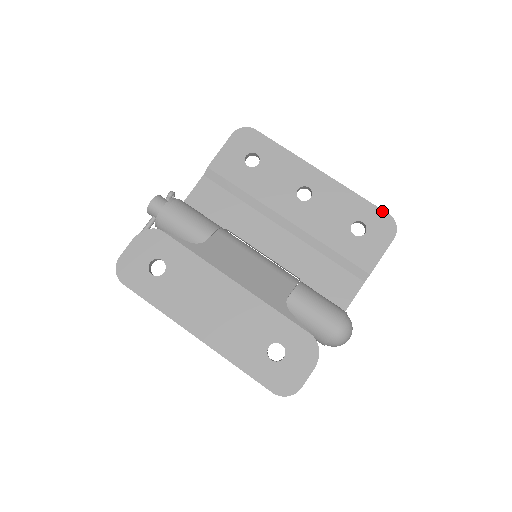
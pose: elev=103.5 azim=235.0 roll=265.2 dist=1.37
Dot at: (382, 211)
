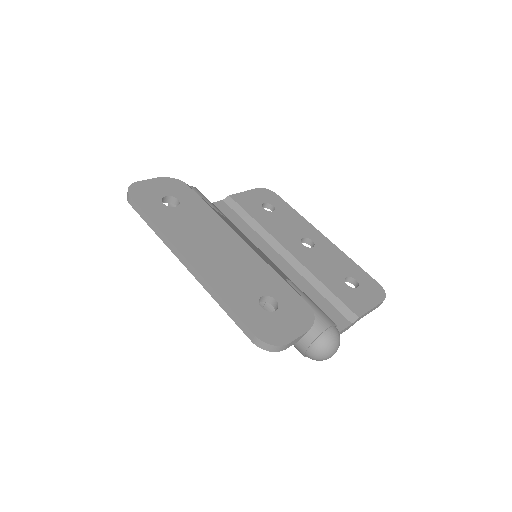
Dot at: (374, 279)
